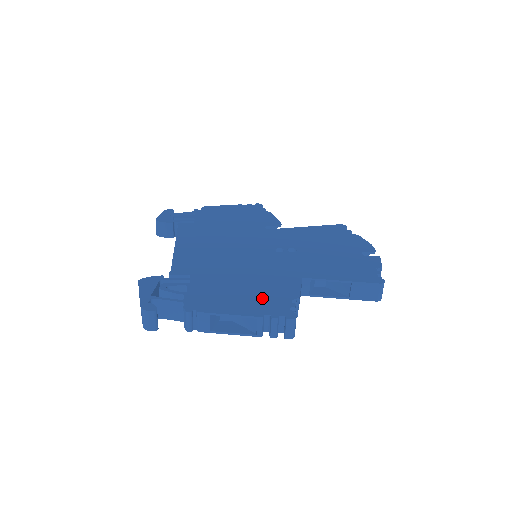
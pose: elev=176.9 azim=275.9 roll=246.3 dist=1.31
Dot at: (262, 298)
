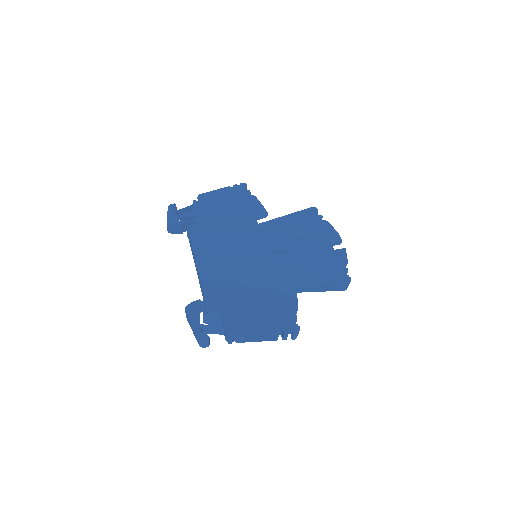
Dot at: (274, 314)
